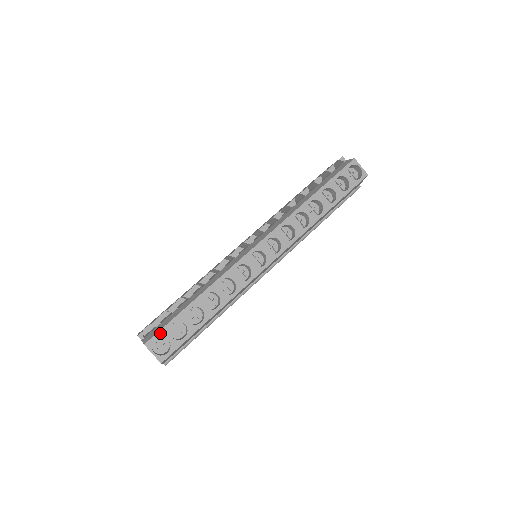
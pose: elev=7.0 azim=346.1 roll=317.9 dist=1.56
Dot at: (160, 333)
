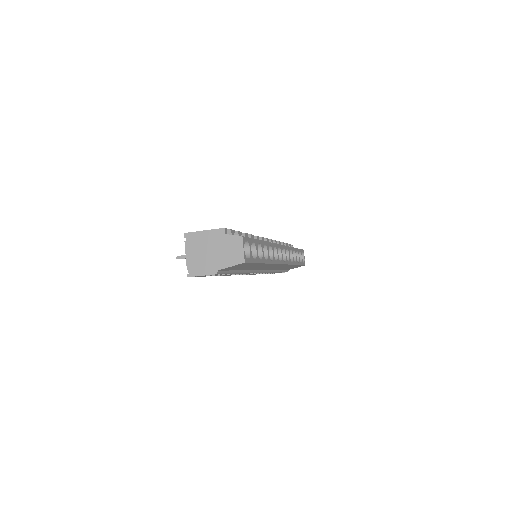
Dot at: (249, 239)
